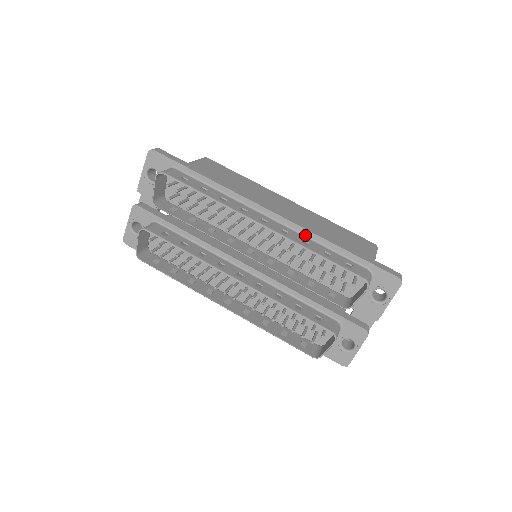
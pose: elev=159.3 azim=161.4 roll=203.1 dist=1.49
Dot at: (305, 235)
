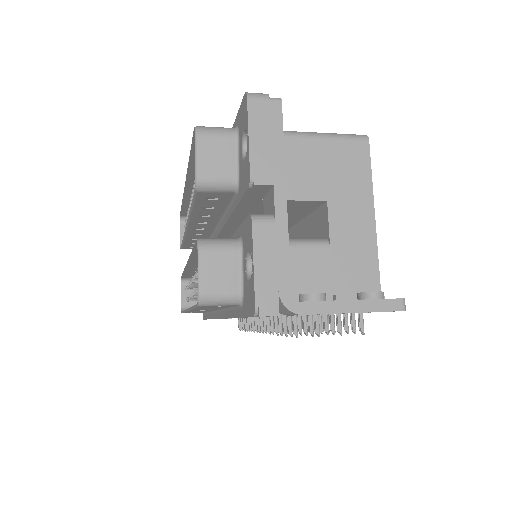
Dot at: occluded
